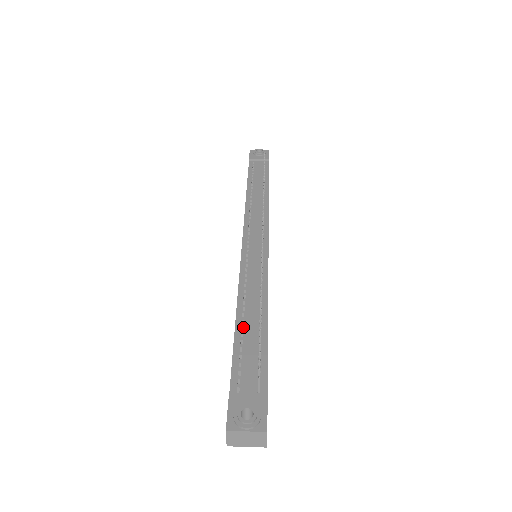
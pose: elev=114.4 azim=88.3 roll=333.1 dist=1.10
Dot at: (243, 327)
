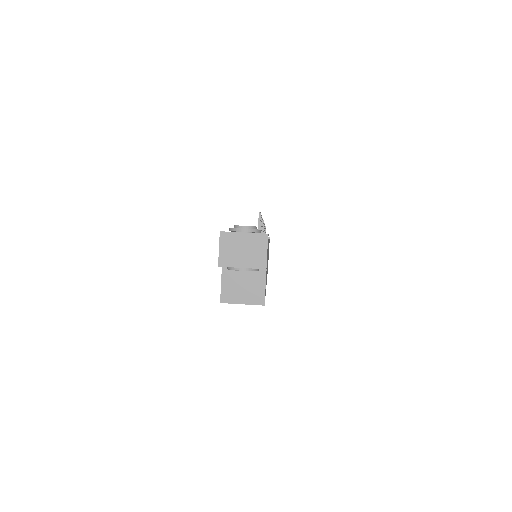
Dot at: occluded
